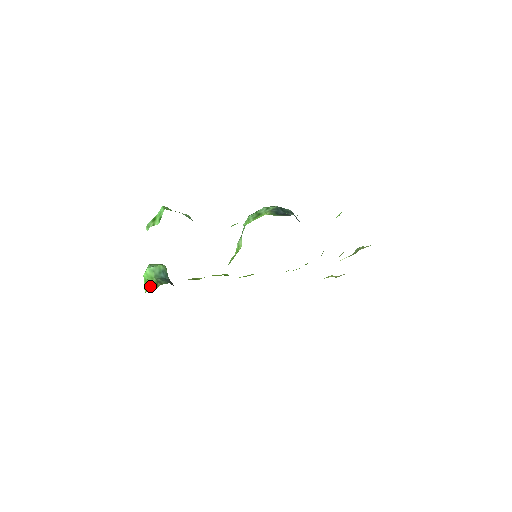
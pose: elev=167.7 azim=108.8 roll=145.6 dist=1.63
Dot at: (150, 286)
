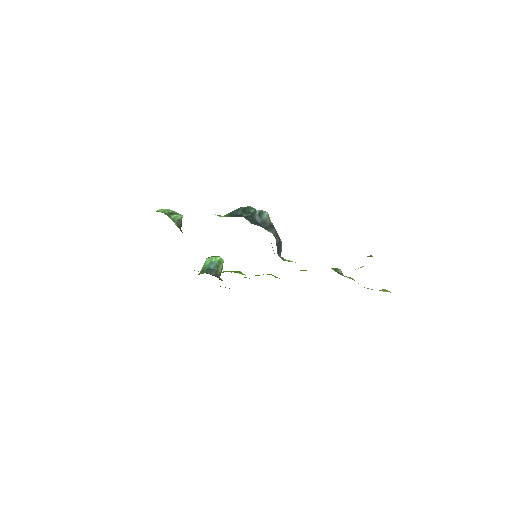
Dot at: occluded
